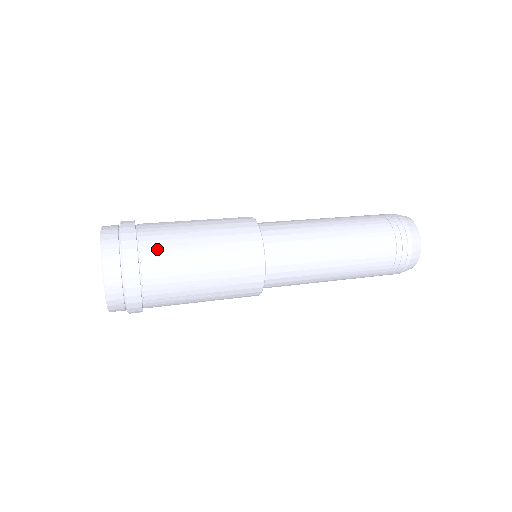
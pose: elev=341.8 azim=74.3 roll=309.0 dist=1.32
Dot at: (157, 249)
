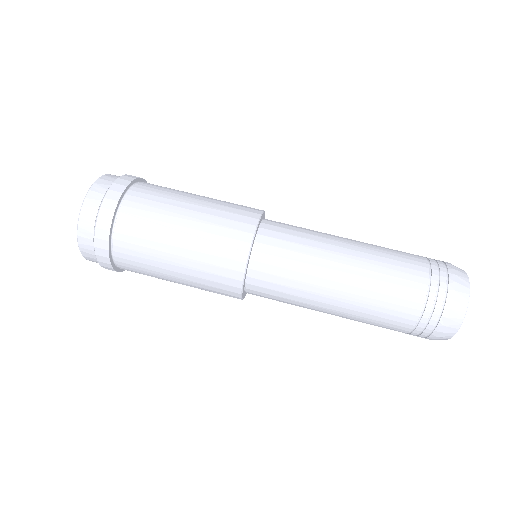
Dot at: (132, 266)
